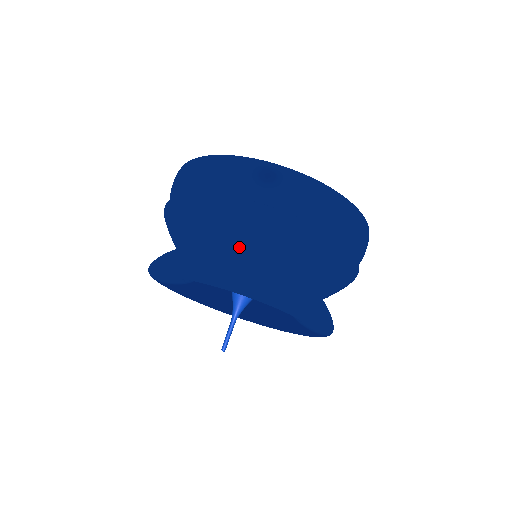
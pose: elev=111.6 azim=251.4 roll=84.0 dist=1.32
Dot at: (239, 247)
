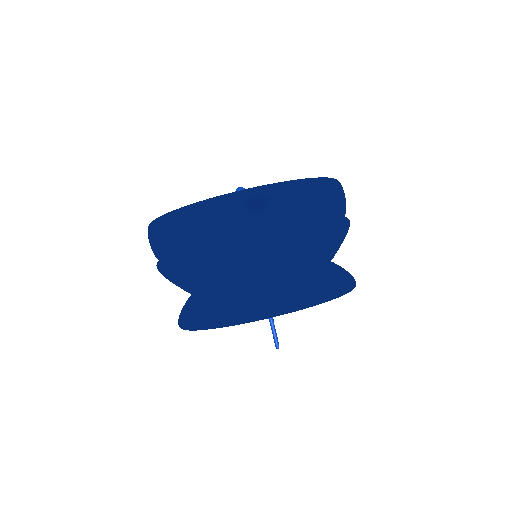
Dot at: (263, 274)
